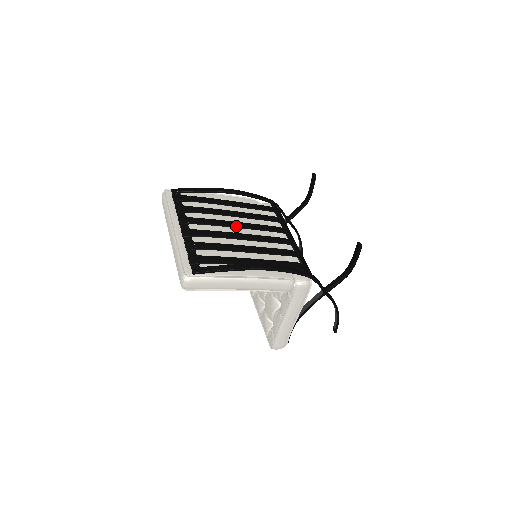
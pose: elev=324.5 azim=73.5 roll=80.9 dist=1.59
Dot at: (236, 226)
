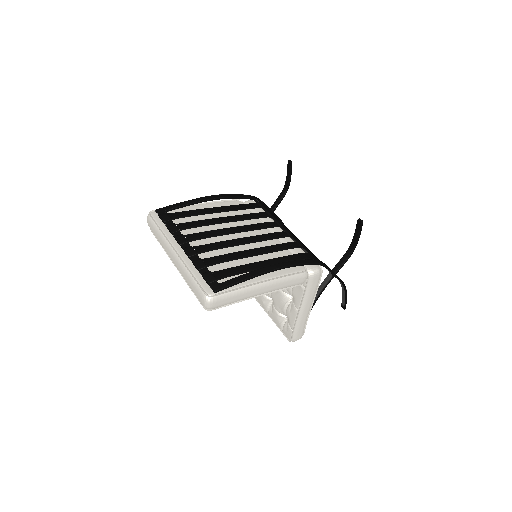
Dot at: (233, 232)
